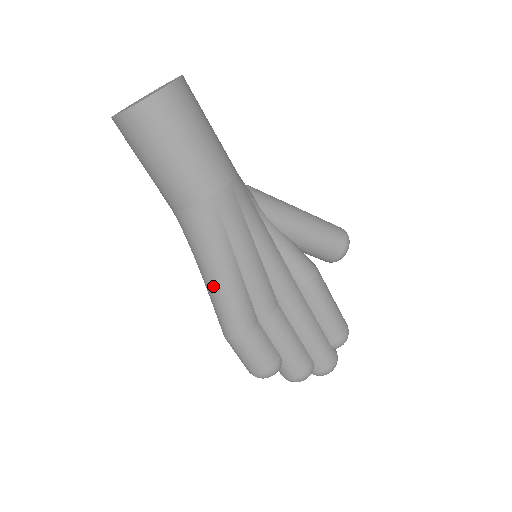
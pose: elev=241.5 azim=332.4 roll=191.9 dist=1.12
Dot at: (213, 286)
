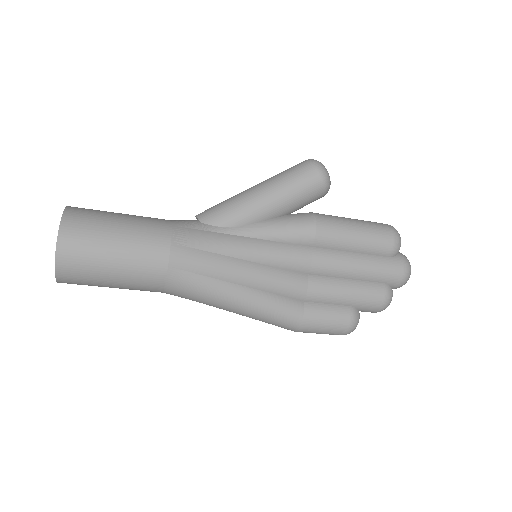
Dot at: (241, 313)
